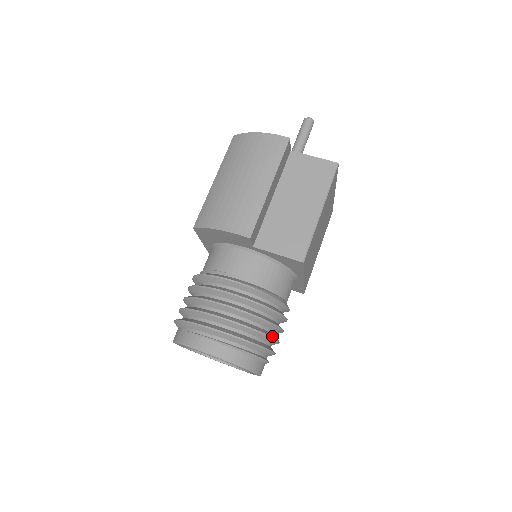
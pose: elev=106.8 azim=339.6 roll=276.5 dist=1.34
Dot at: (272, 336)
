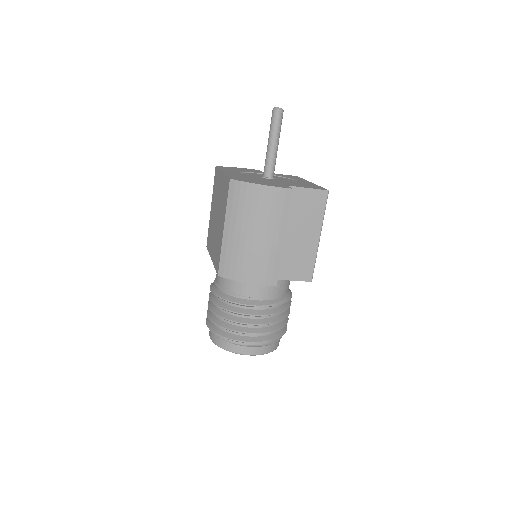
Dot at: (287, 321)
